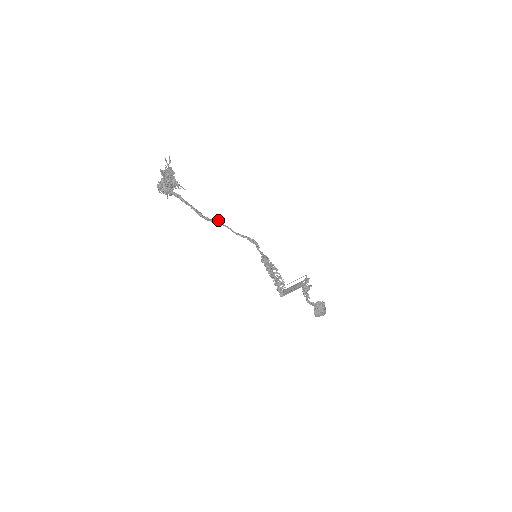
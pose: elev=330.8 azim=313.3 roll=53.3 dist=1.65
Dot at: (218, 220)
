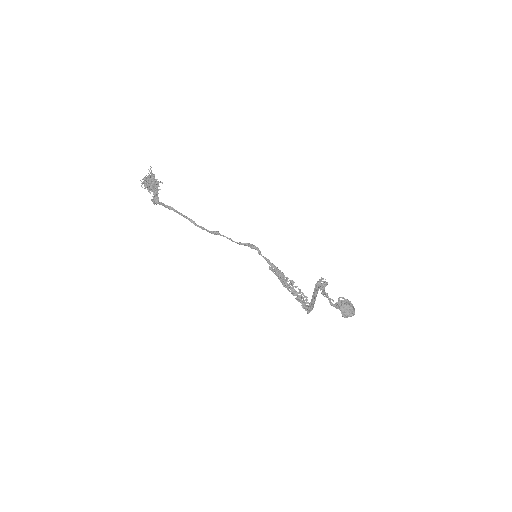
Dot at: (215, 231)
